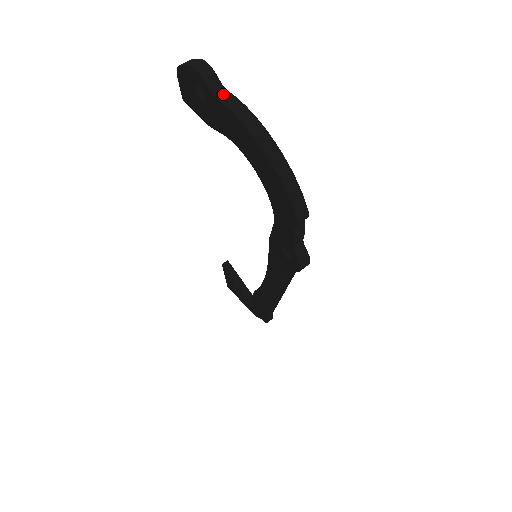
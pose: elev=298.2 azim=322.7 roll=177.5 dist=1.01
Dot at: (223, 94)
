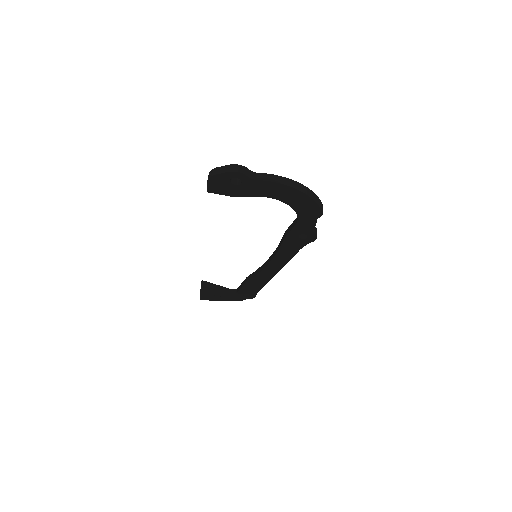
Dot at: (258, 176)
